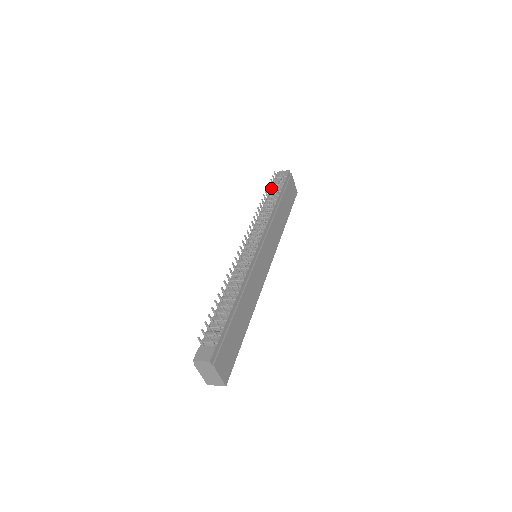
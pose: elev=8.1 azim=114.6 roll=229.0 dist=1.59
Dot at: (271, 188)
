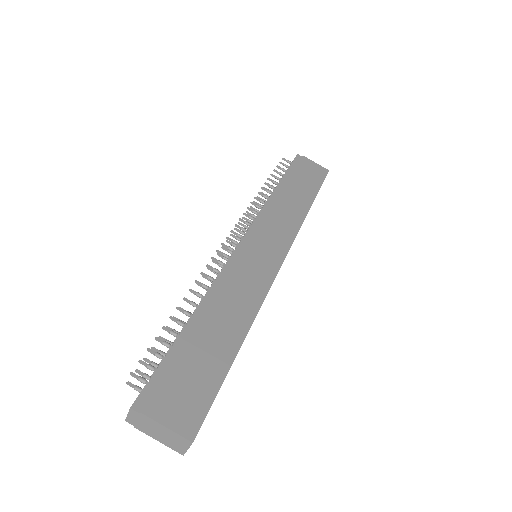
Dot at: occluded
